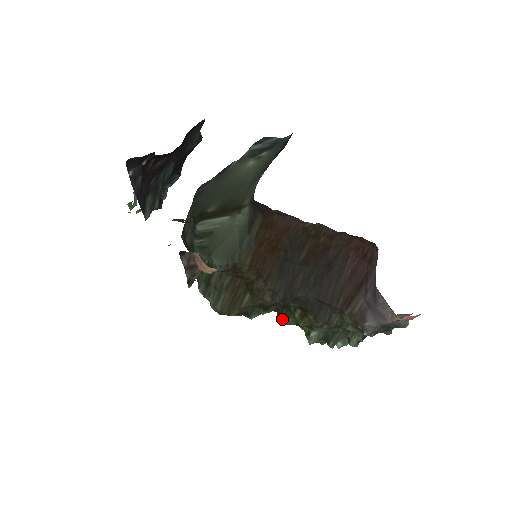
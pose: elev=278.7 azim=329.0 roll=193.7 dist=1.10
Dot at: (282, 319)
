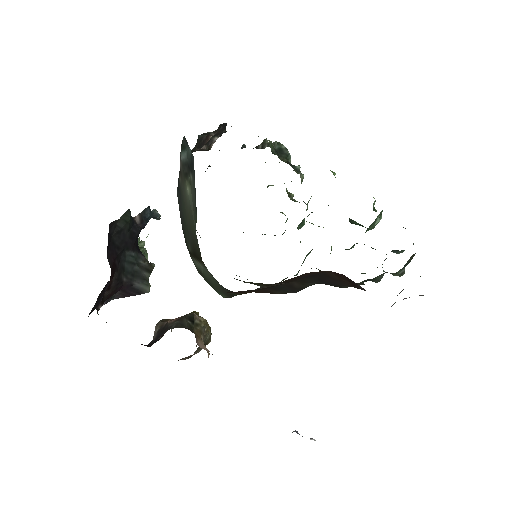
Dot at: occluded
